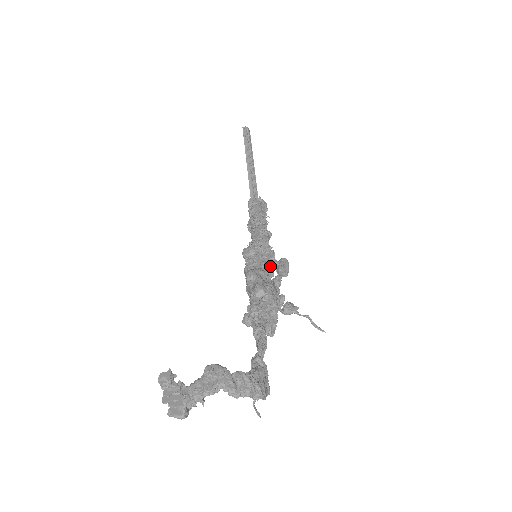
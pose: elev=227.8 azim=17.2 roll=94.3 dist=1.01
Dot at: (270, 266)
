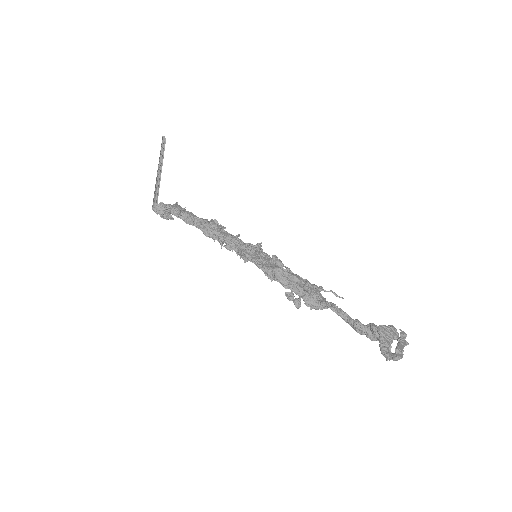
Dot at: (273, 262)
